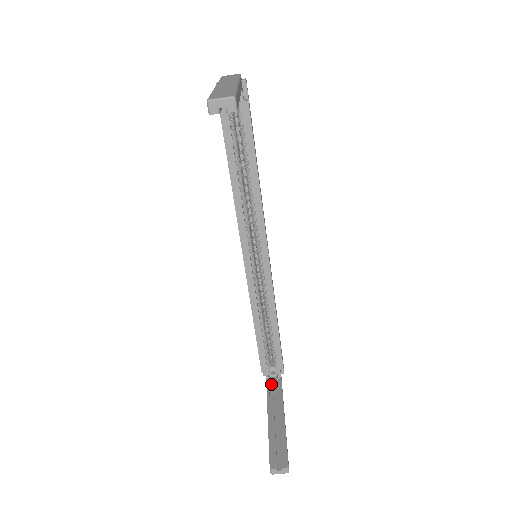
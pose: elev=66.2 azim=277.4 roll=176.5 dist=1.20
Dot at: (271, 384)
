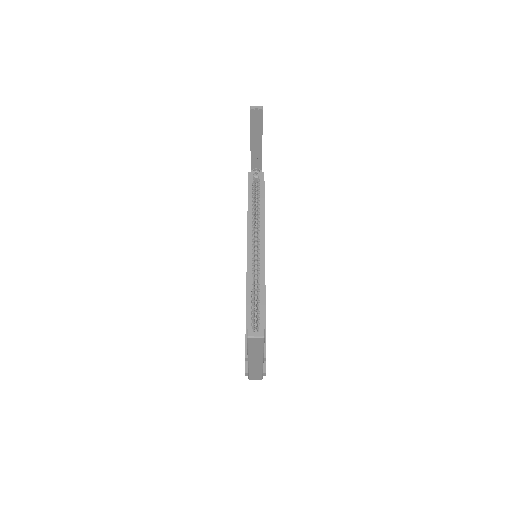
Dot at: occluded
